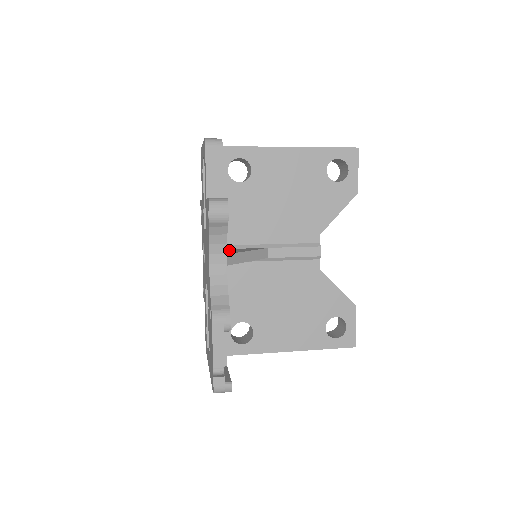
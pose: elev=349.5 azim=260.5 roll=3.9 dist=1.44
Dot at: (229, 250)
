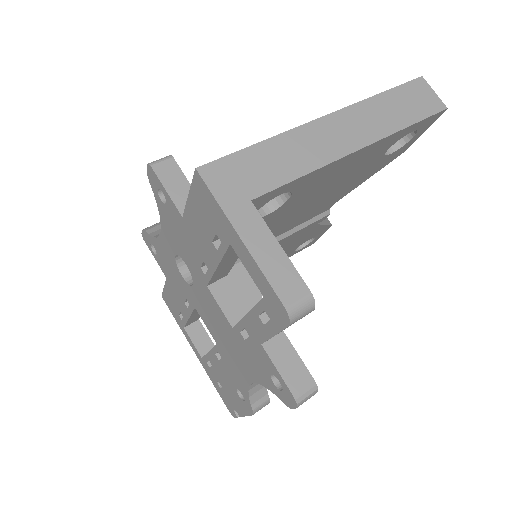
Dot at: (236, 288)
